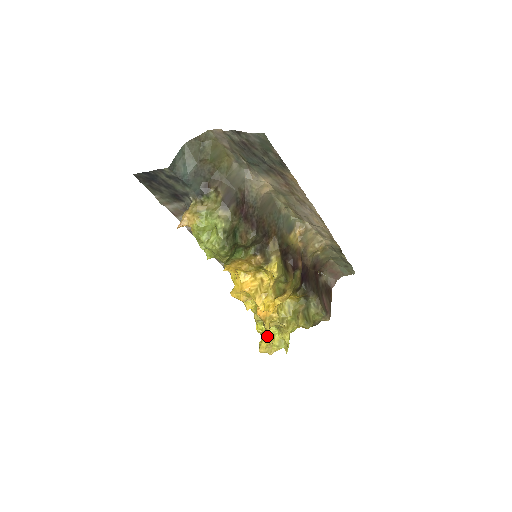
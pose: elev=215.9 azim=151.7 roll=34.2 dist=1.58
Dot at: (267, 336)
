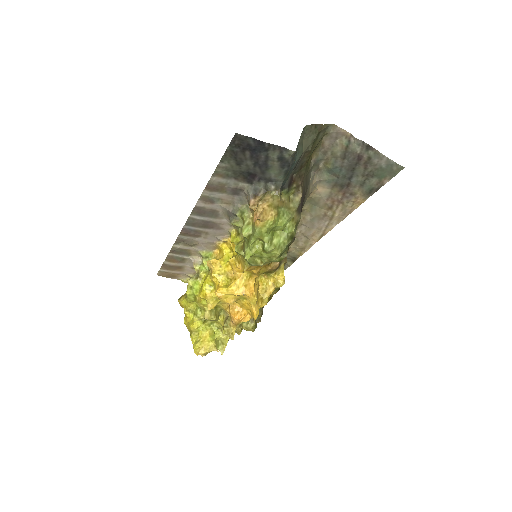
Dot at: (210, 337)
